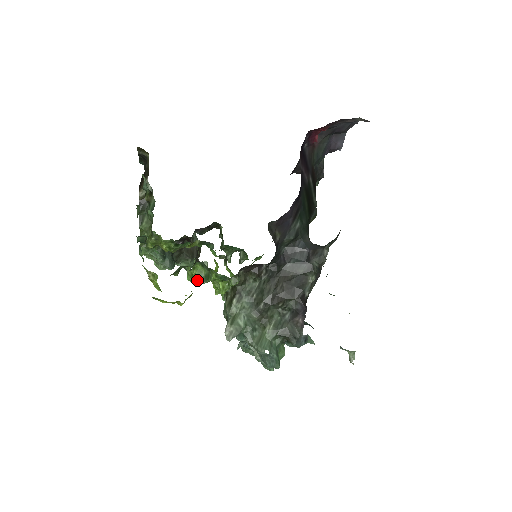
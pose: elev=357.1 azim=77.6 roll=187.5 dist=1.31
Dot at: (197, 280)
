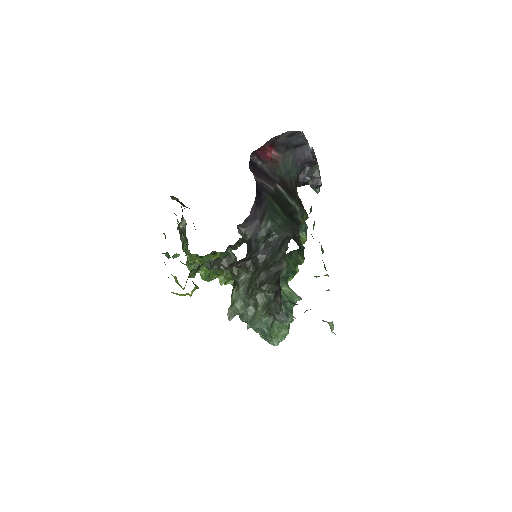
Dot at: (204, 278)
